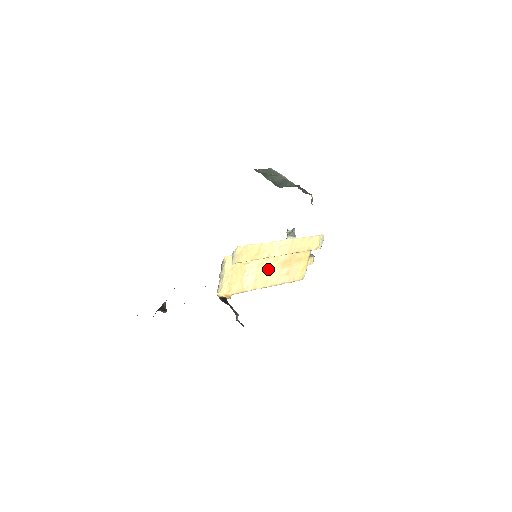
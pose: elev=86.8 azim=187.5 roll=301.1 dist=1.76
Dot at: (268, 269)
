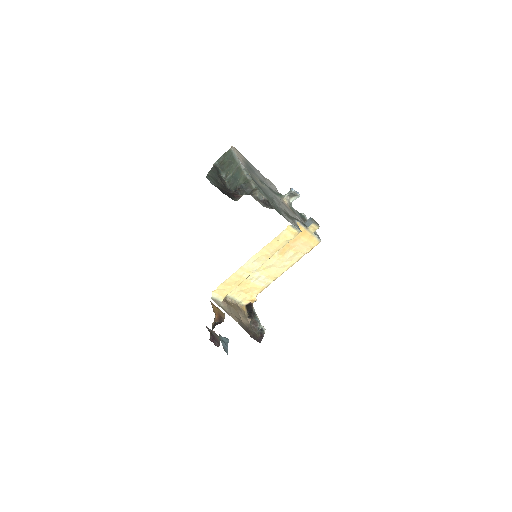
Dot at: (271, 264)
